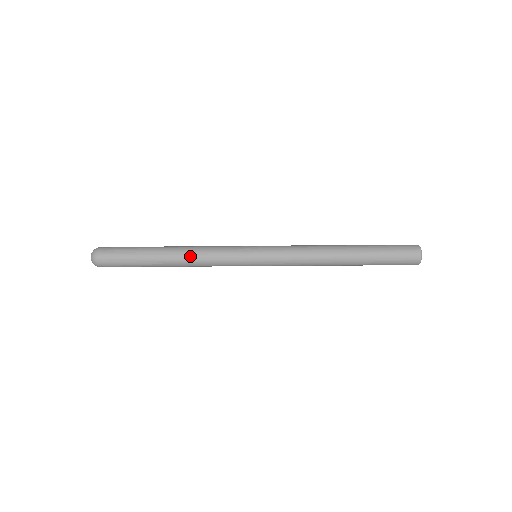
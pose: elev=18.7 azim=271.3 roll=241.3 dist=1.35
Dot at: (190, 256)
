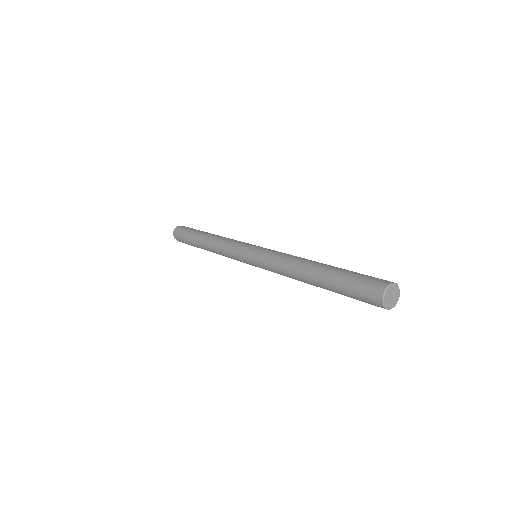
Dot at: (213, 245)
